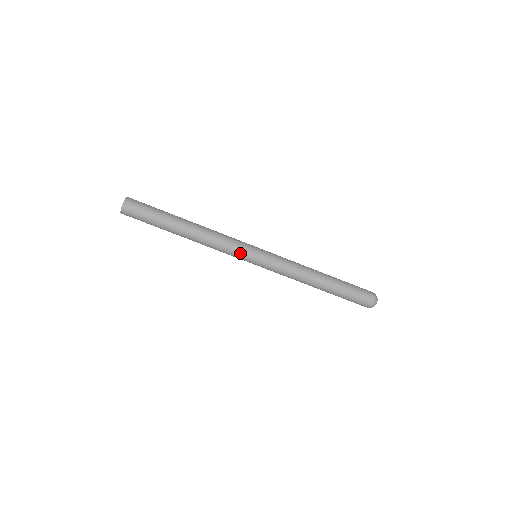
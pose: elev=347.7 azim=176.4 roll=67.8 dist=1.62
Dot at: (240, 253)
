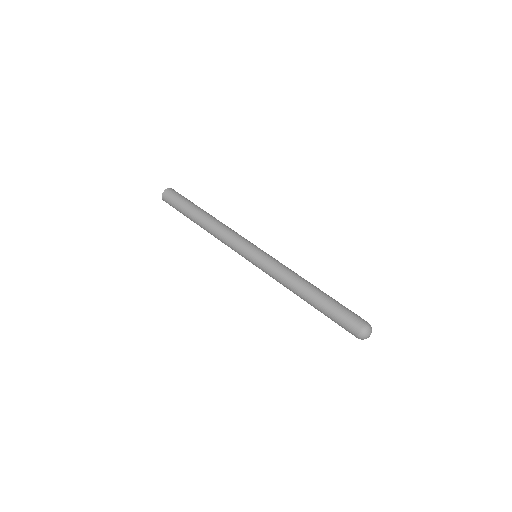
Dot at: (238, 252)
